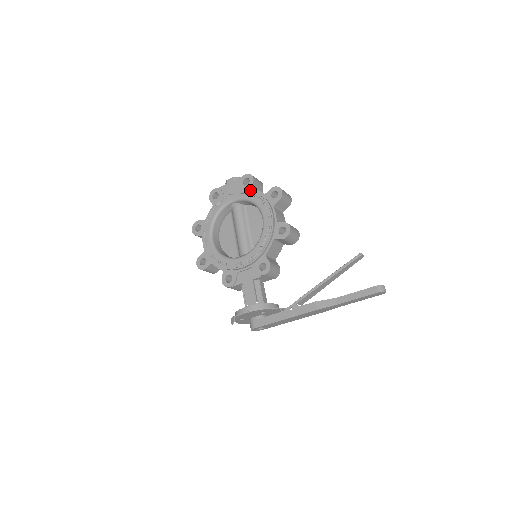
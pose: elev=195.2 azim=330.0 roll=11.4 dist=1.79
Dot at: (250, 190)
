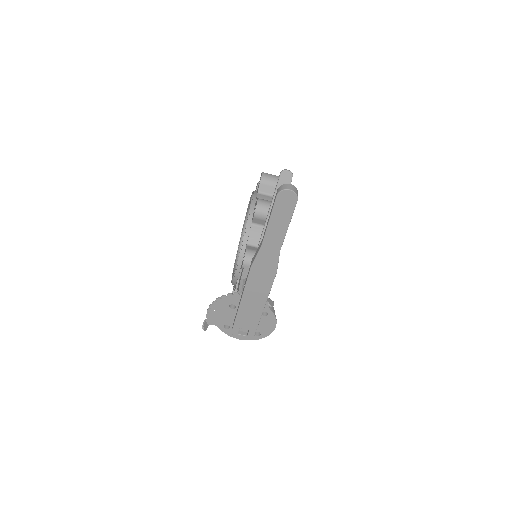
Dot at: occluded
